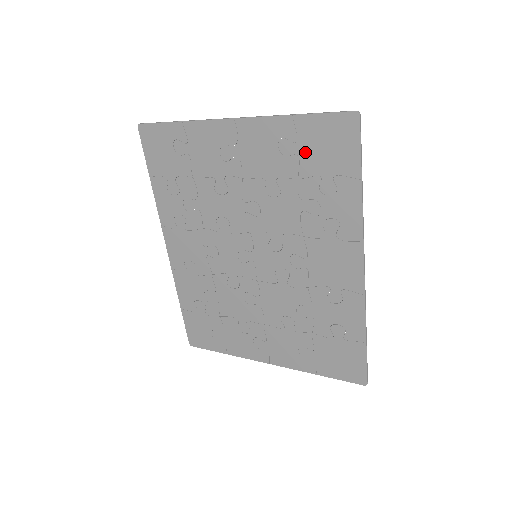
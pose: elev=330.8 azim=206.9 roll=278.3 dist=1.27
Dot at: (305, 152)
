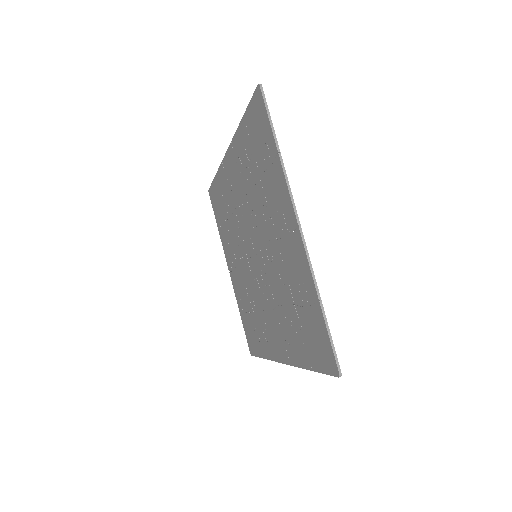
Dot at: (307, 314)
